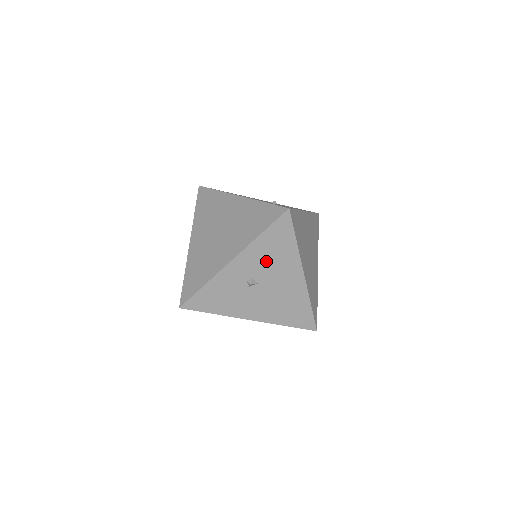
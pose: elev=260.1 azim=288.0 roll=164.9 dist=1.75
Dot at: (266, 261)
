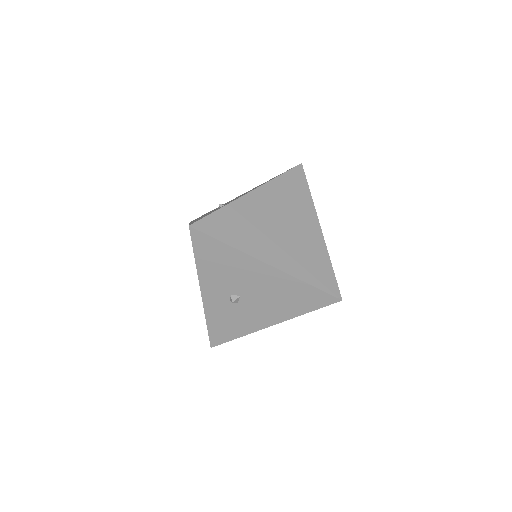
Dot at: (225, 276)
